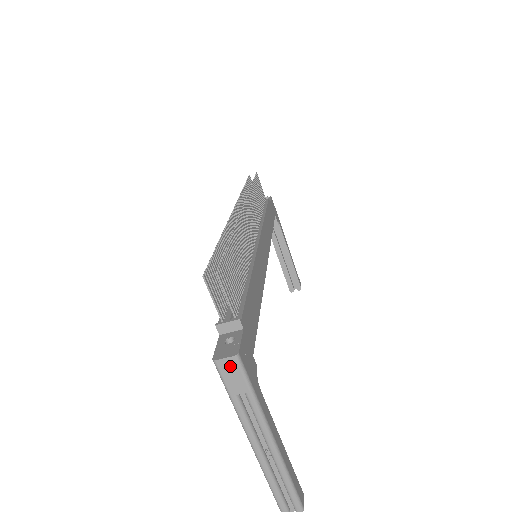
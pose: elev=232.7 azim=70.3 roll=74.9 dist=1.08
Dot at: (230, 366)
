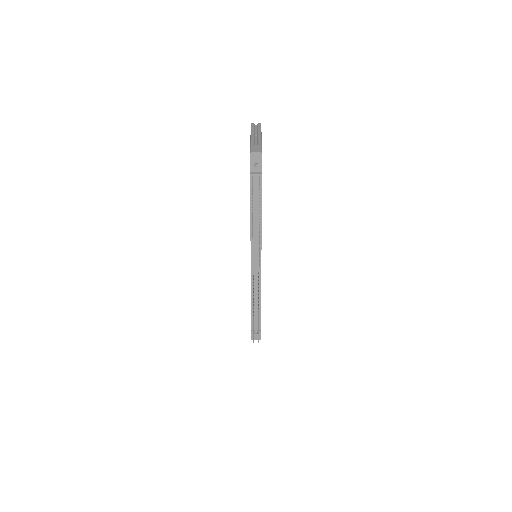
Dot at: (256, 338)
